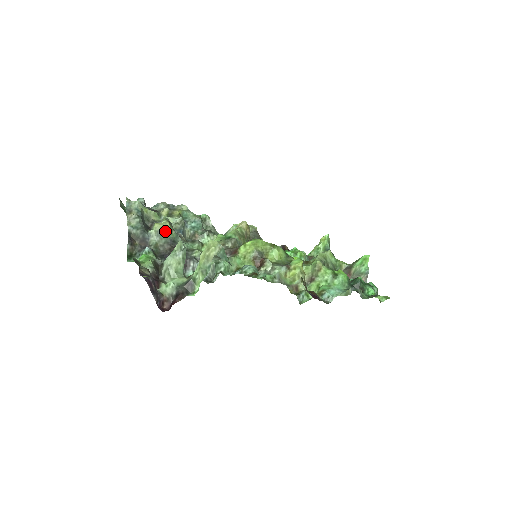
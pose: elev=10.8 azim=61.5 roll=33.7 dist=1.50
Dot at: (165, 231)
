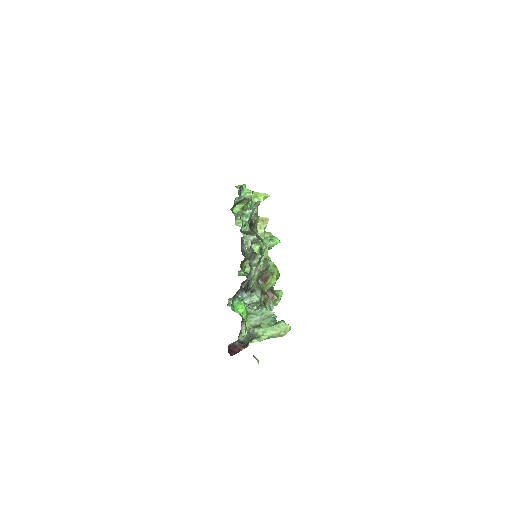
Dot at: occluded
